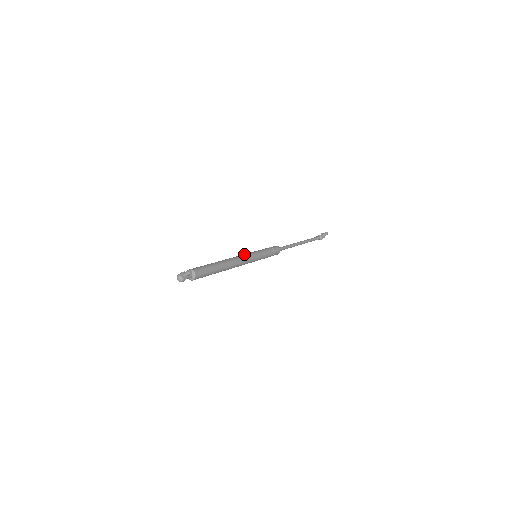
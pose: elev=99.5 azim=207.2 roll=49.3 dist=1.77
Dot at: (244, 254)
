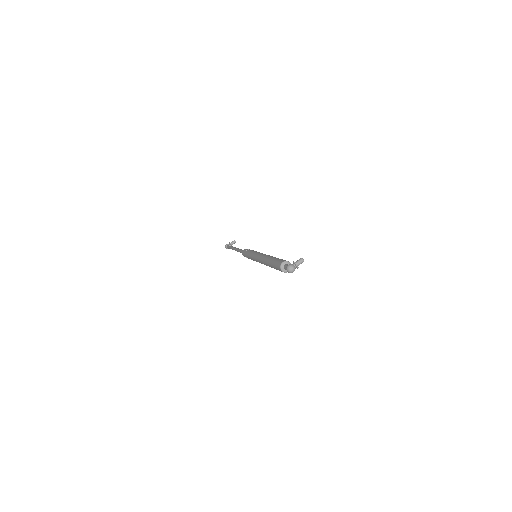
Dot at: (260, 253)
